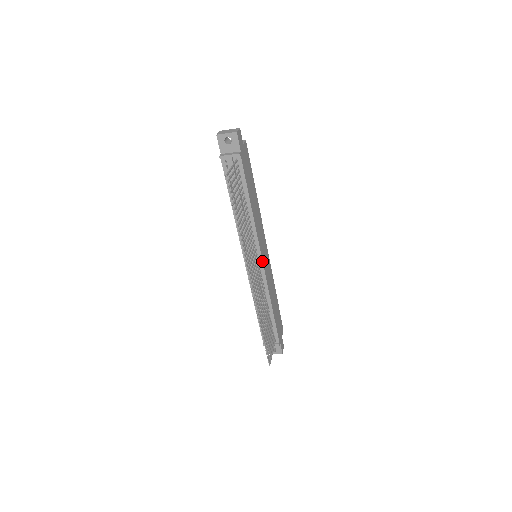
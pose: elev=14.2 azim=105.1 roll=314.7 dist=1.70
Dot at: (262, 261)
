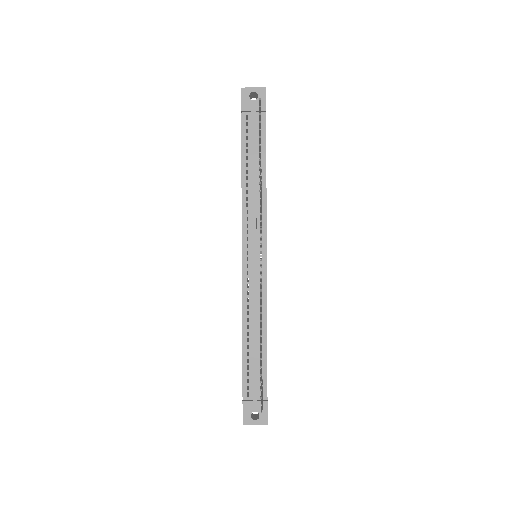
Dot at: (266, 257)
